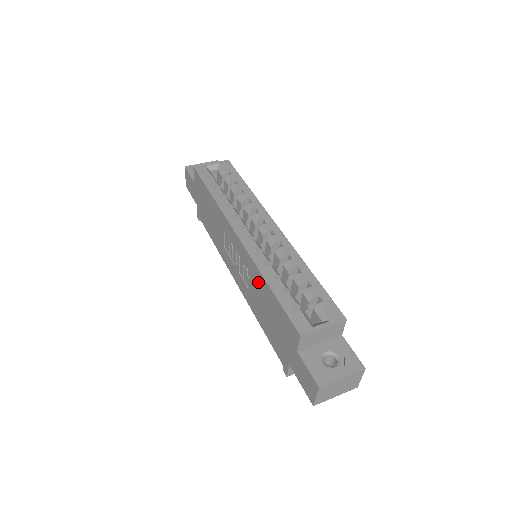
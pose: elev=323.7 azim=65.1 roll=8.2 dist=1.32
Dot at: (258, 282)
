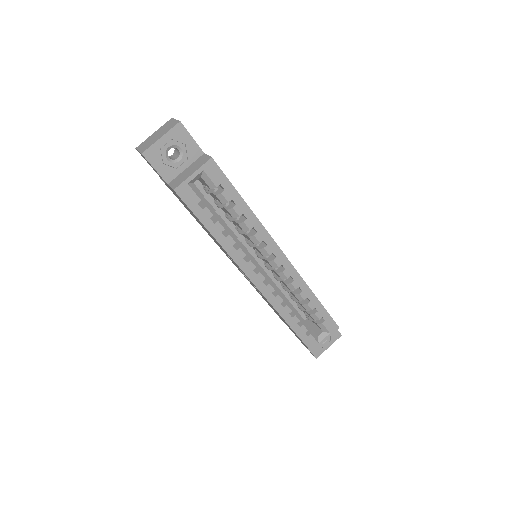
Dot at: (273, 308)
